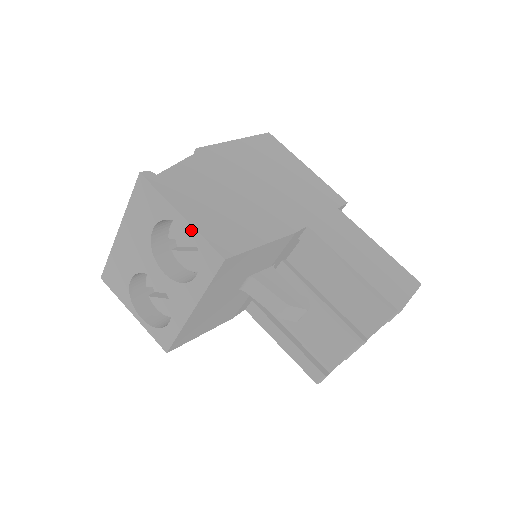
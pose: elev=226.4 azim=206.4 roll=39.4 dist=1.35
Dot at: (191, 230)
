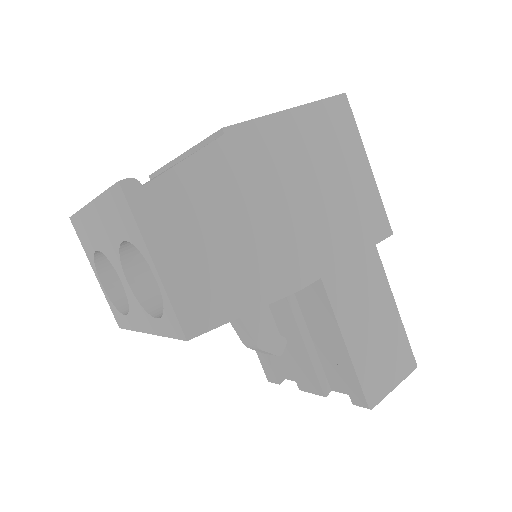
Dot at: (161, 285)
